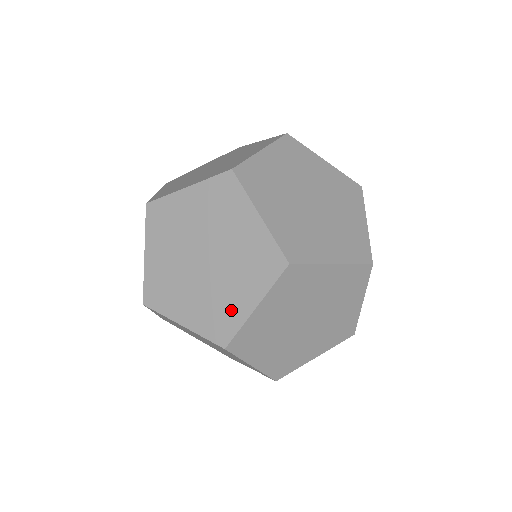
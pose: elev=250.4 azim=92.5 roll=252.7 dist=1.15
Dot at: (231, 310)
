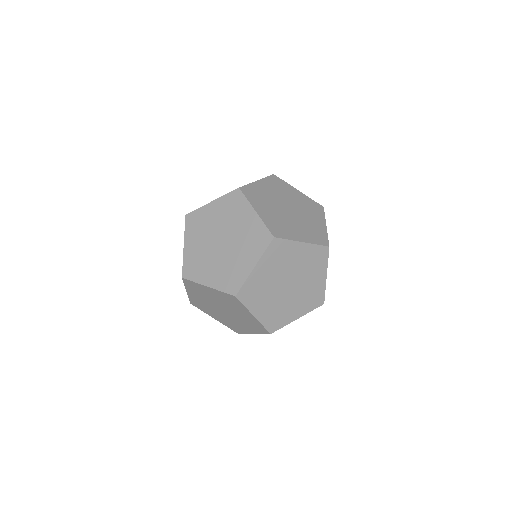
Dot at: (239, 271)
